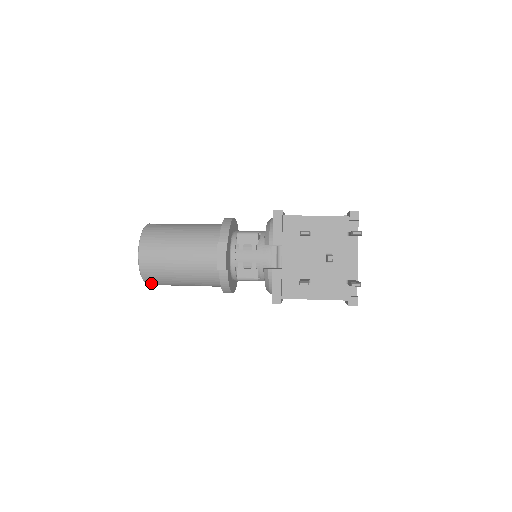
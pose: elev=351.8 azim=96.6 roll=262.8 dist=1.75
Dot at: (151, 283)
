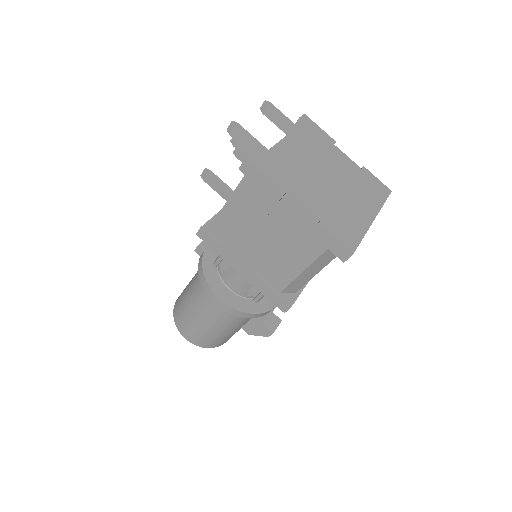
Dot at: (179, 325)
